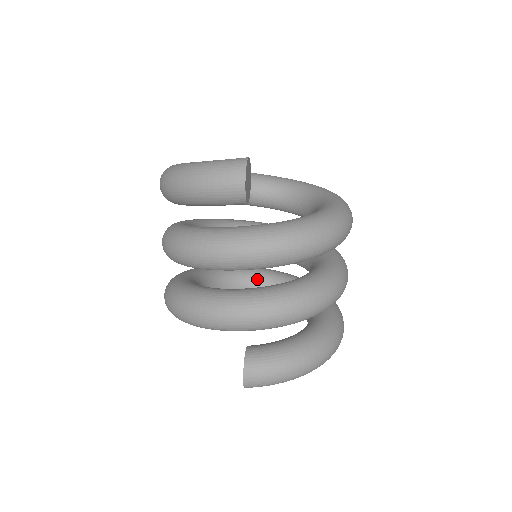
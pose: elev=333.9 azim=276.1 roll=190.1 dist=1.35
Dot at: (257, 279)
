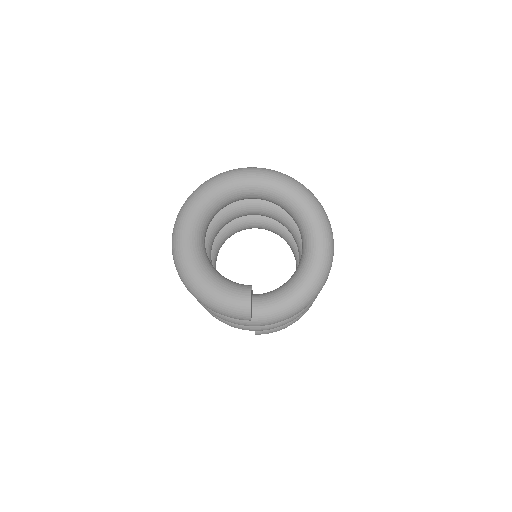
Dot at: (255, 224)
